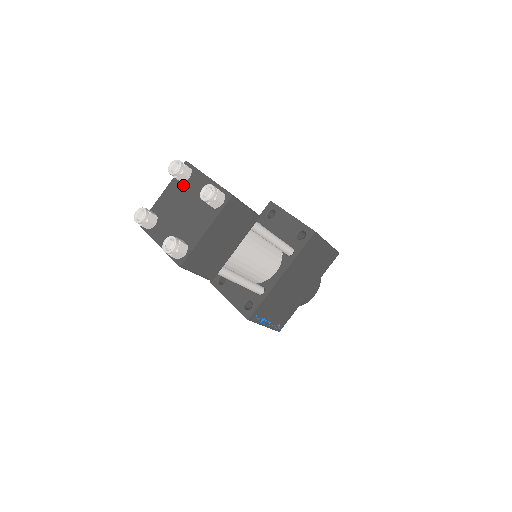
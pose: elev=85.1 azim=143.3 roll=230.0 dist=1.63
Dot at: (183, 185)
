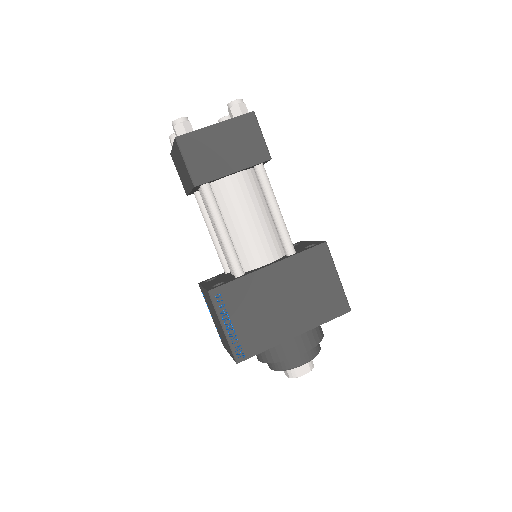
Dot at: occluded
